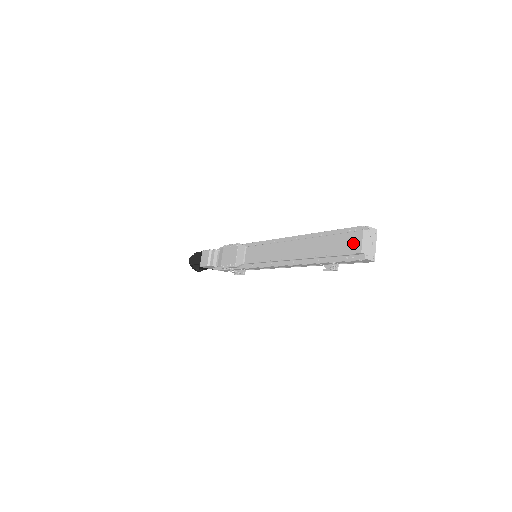
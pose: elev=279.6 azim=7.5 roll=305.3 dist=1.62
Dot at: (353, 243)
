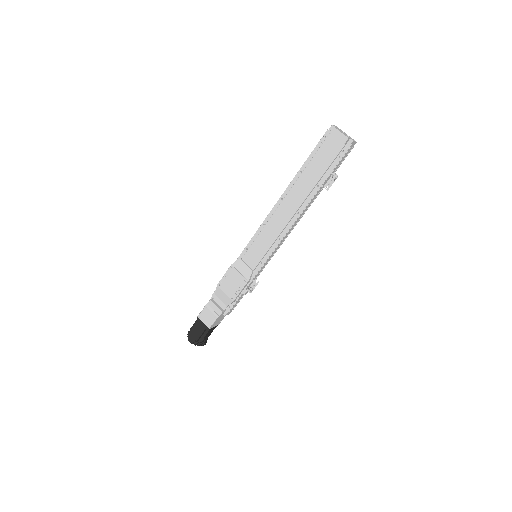
Dot at: (334, 143)
